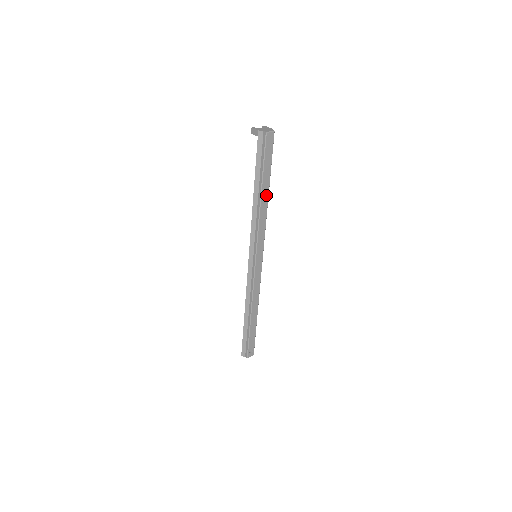
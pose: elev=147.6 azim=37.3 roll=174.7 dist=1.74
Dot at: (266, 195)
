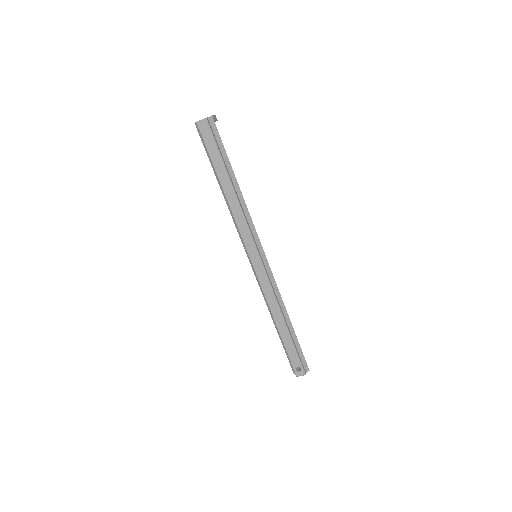
Dot at: (229, 187)
